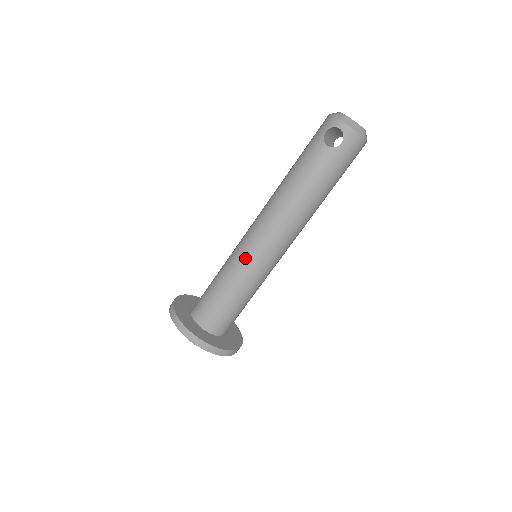
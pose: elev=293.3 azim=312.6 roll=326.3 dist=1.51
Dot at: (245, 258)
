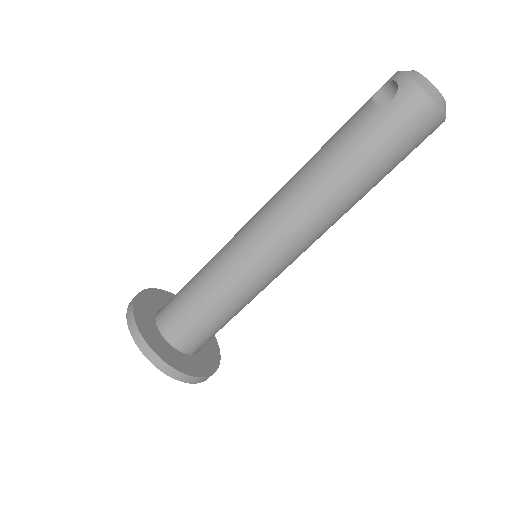
Dot at: (232, 243)
